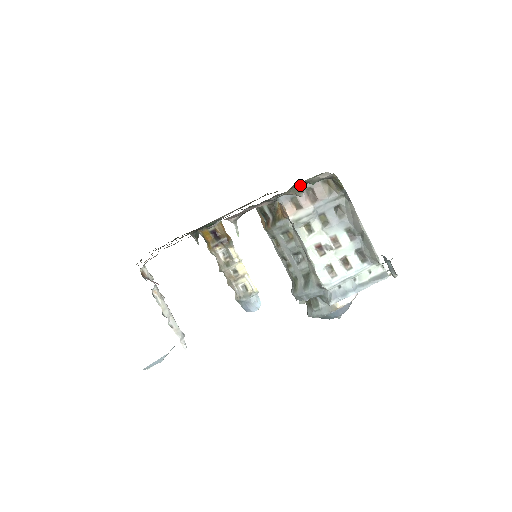
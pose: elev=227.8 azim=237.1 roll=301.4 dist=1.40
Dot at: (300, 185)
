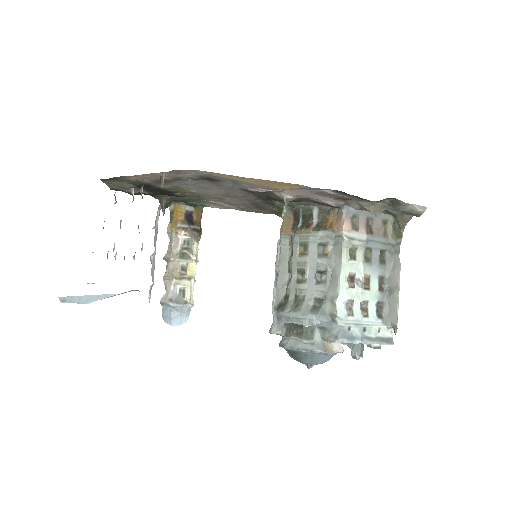
Dot at: (385, 205)
